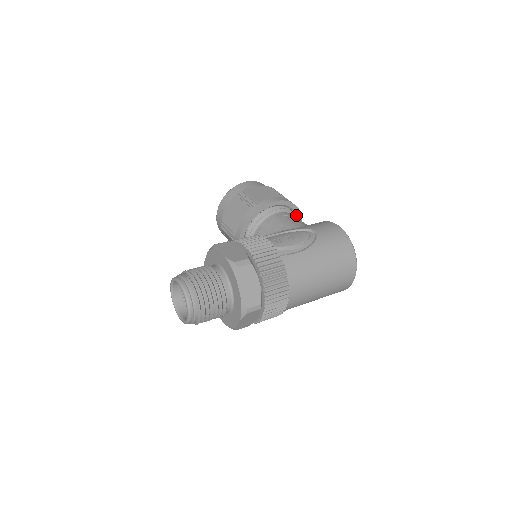
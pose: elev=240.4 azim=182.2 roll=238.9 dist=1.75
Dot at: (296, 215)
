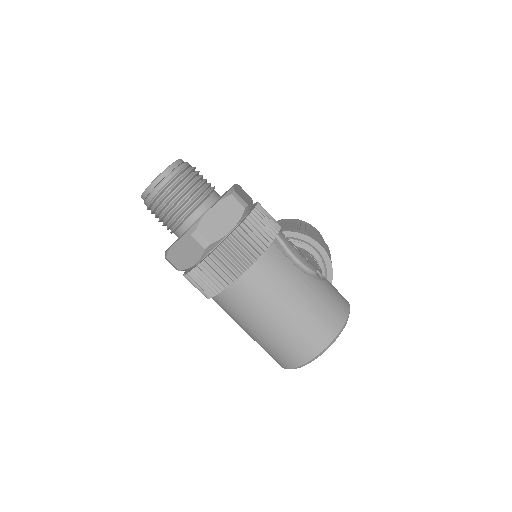
Dot at: occluded
